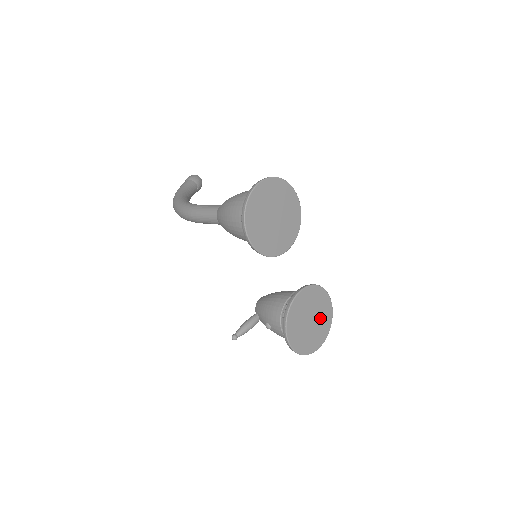
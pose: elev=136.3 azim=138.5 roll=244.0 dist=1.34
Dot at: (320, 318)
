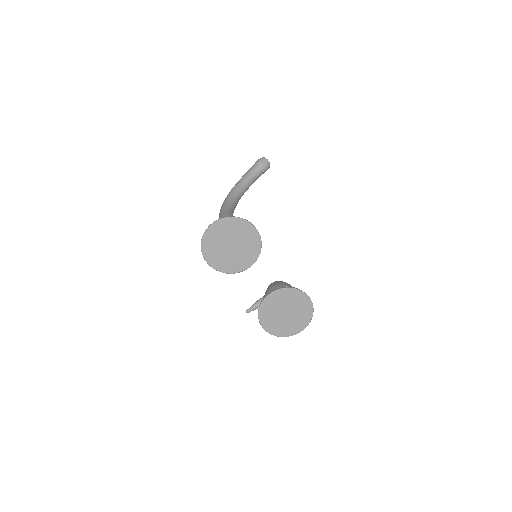
Dot at: (297, 311)
